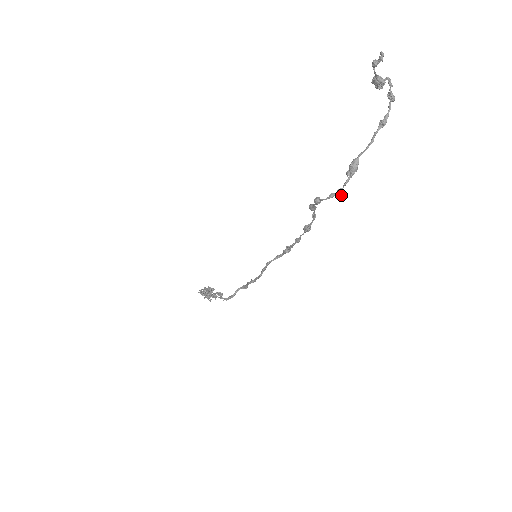
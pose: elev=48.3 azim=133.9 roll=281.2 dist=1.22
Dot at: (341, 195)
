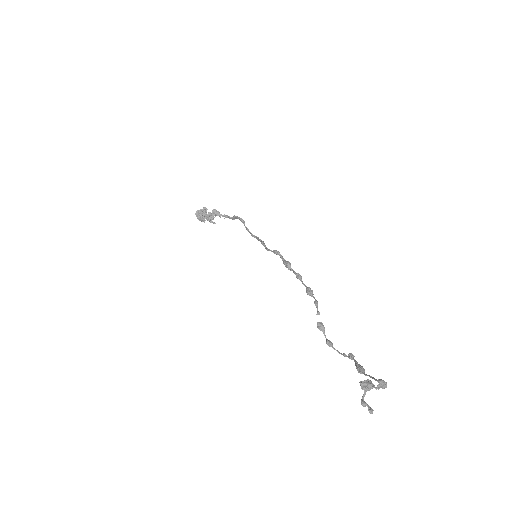
Dot at: (353, 359)
